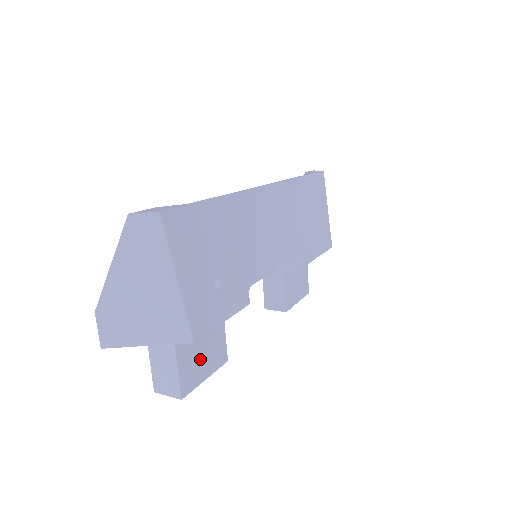
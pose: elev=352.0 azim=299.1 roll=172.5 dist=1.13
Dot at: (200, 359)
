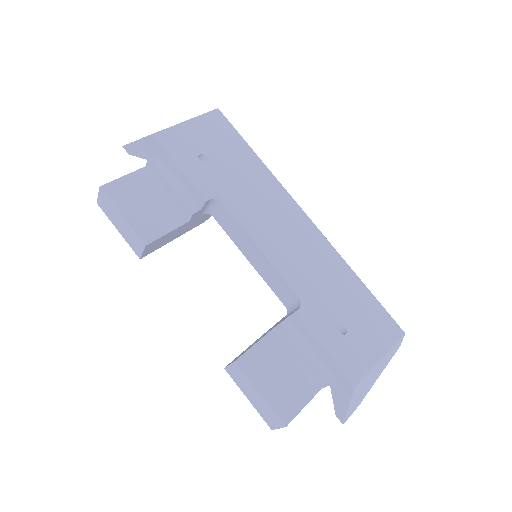
Dot at: (139, 202)
